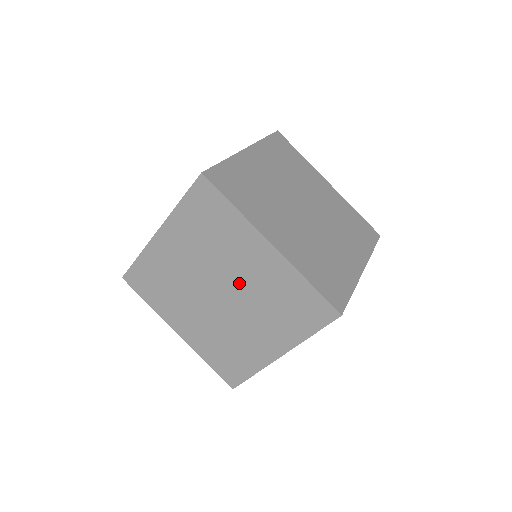
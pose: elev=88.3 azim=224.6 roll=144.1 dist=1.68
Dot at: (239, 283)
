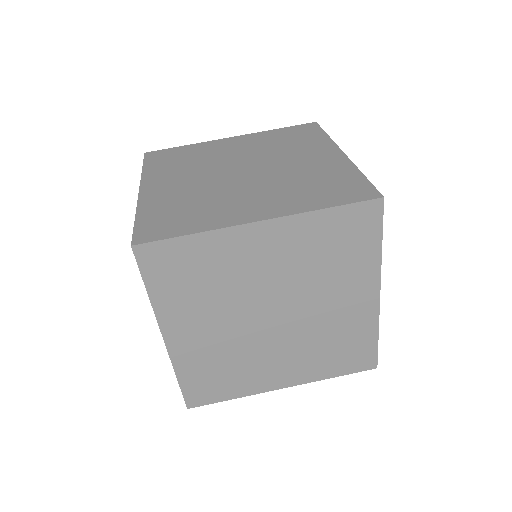
Dot at: (276, 287)
